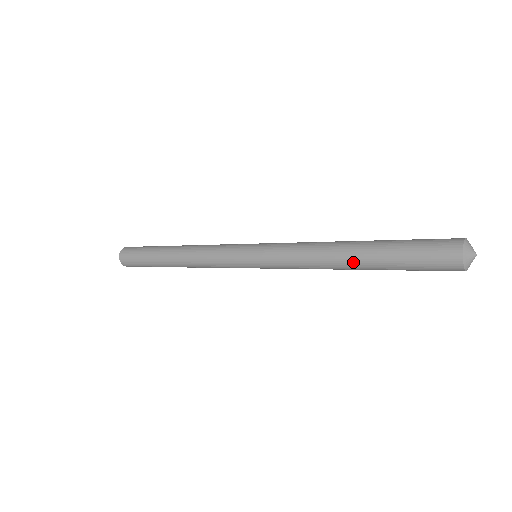
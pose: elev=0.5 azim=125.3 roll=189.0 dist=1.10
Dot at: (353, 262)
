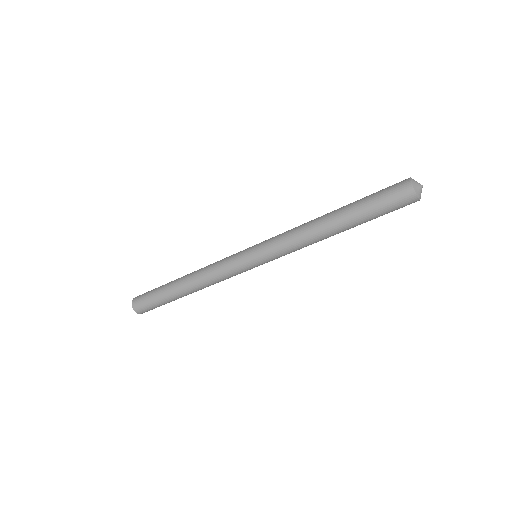
Dot at: (334, 220)
